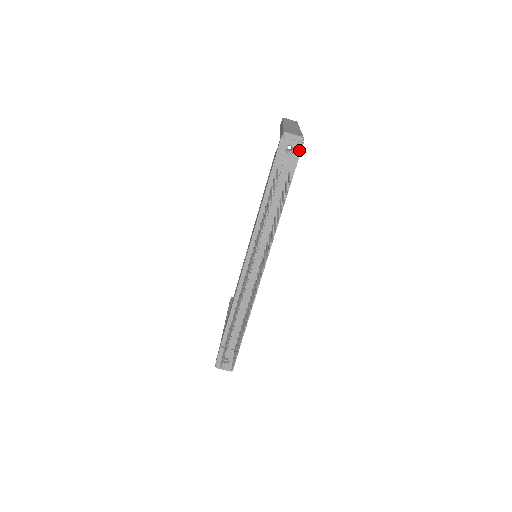
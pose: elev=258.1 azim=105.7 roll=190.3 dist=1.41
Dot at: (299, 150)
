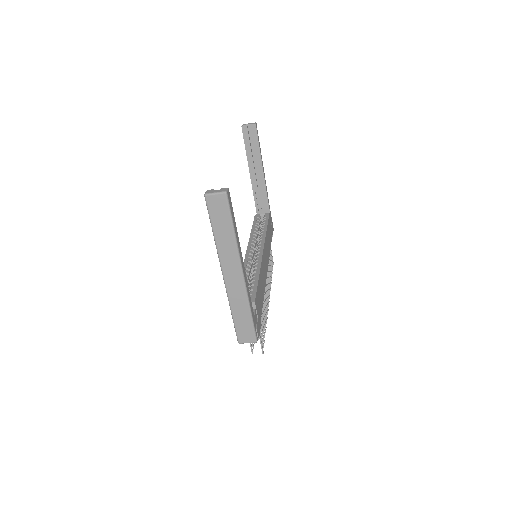
Dot at: occluded
